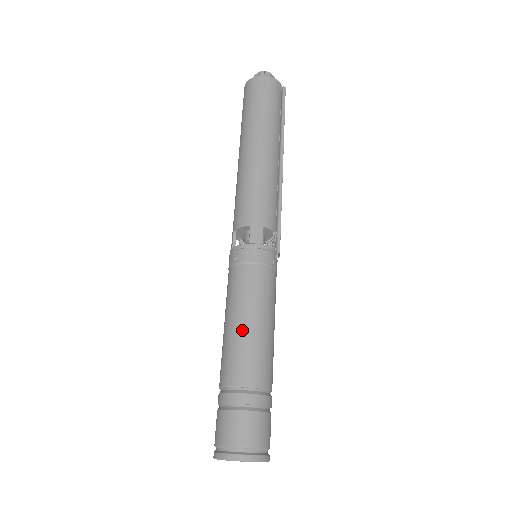
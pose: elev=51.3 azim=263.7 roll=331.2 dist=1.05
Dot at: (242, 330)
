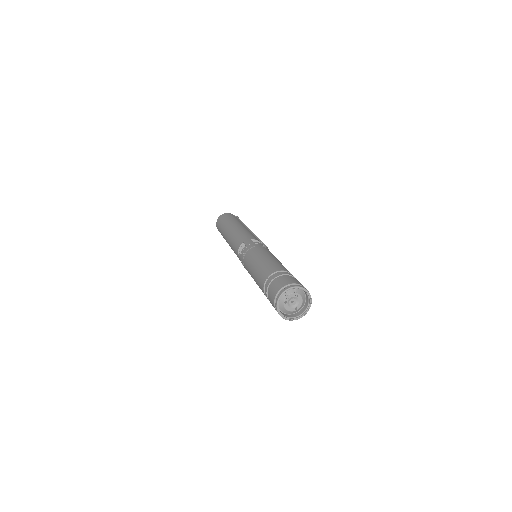
Dot at: (260, 263)
